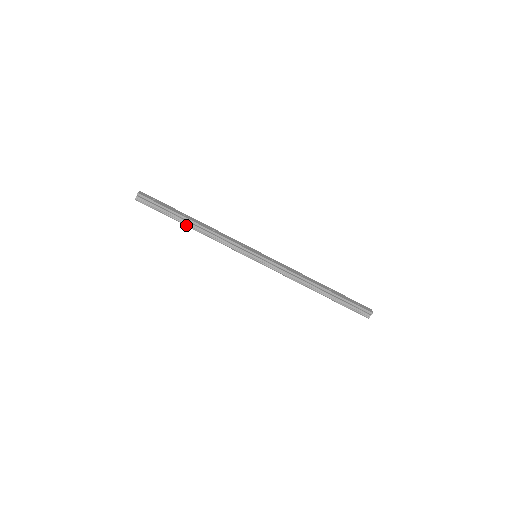
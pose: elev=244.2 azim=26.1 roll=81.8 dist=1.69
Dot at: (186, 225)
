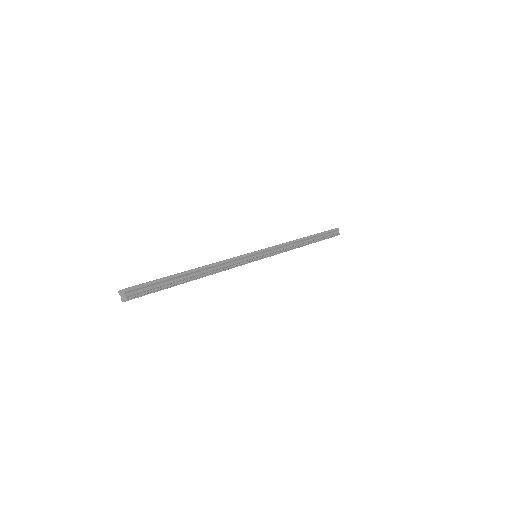
Dot at: (192, 279)
